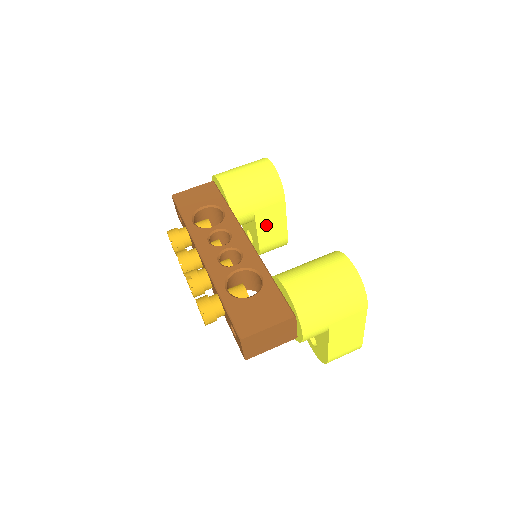
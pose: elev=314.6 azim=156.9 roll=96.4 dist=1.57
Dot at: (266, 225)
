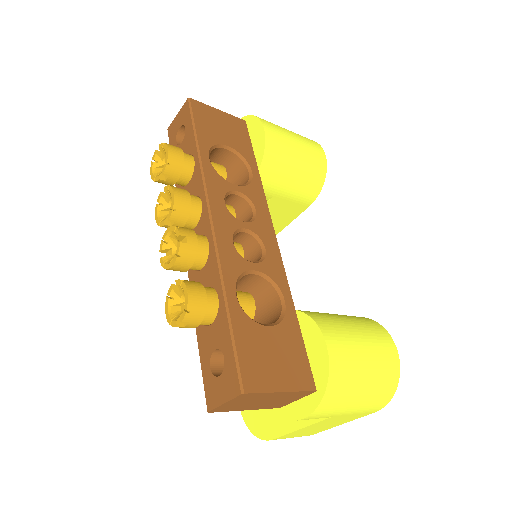
Dot at: occluded
